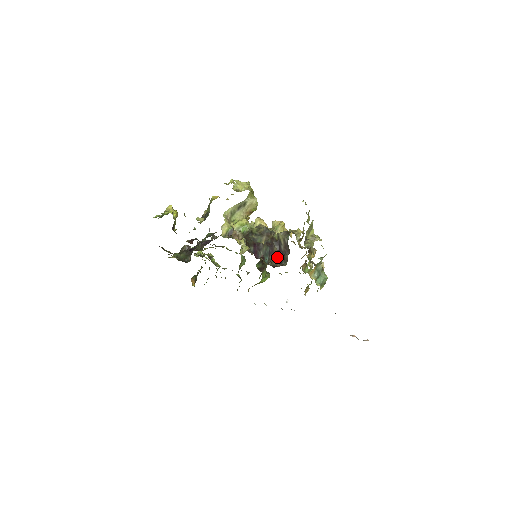
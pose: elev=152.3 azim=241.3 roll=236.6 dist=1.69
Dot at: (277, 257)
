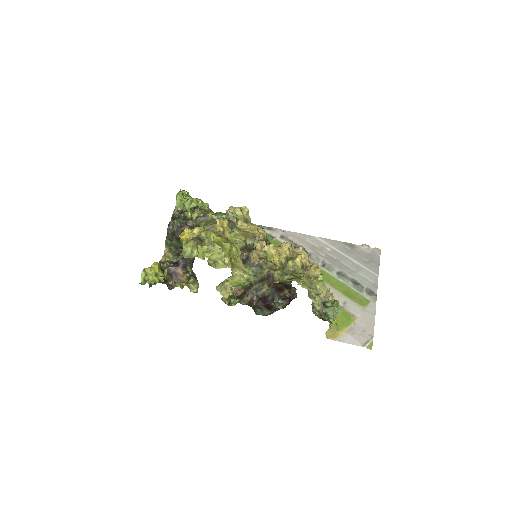
Dot at: (284, 288)
